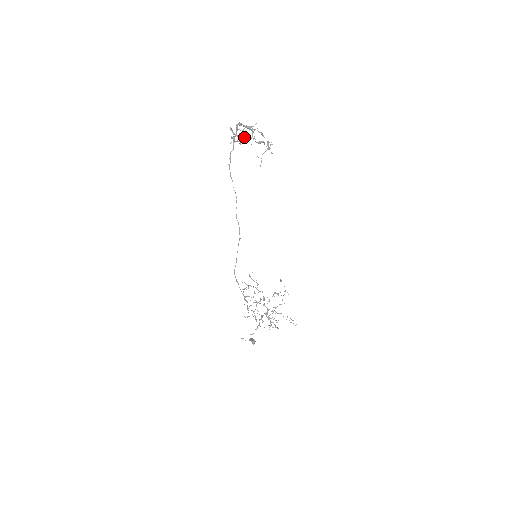
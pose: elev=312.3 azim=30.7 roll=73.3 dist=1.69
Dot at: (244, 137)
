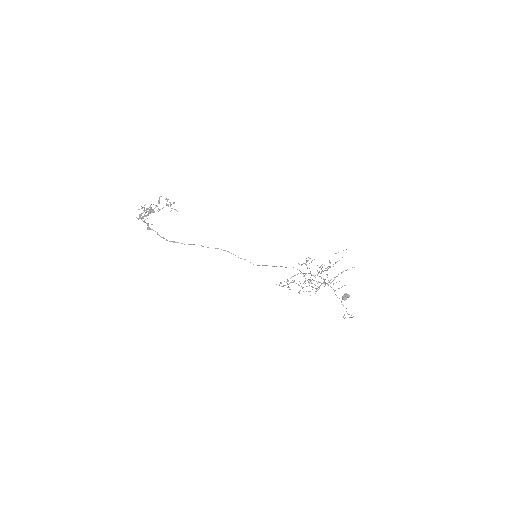
Dot at: (149, 212)
